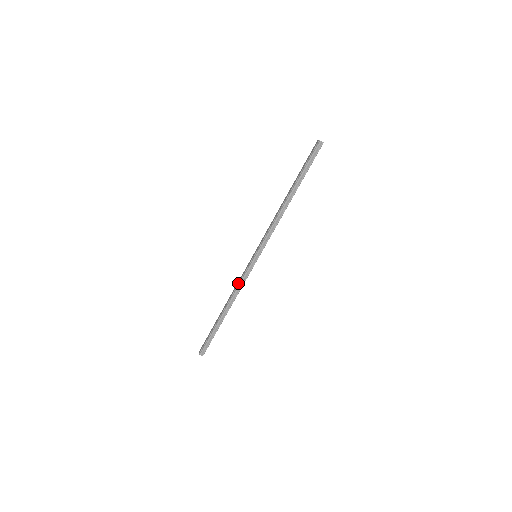
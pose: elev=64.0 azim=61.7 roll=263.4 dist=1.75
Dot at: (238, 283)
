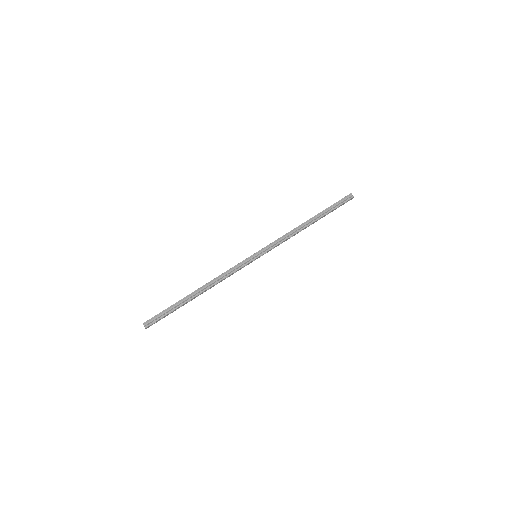
Dot at: (227, 270)
